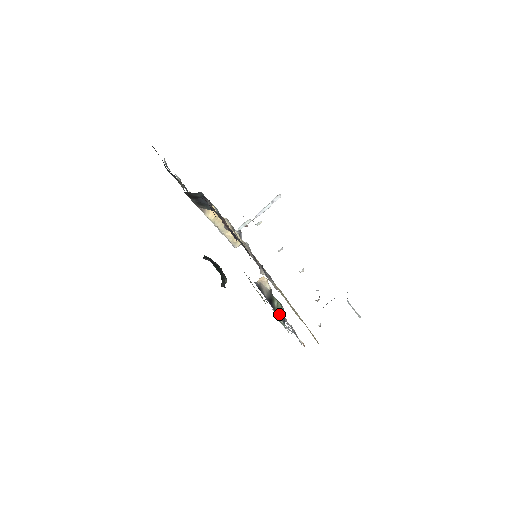
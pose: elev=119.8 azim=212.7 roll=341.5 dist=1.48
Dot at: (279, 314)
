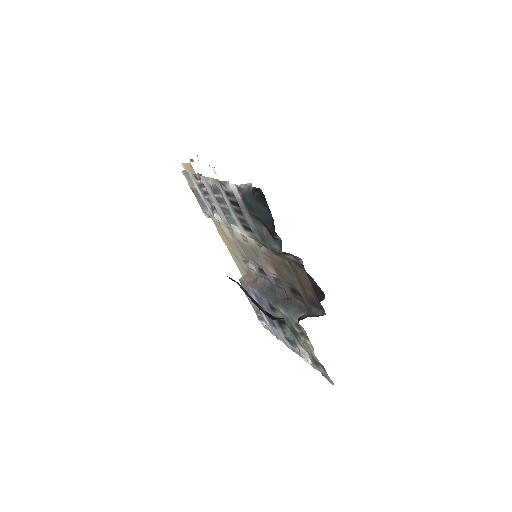
Dot at: (287, 334)
